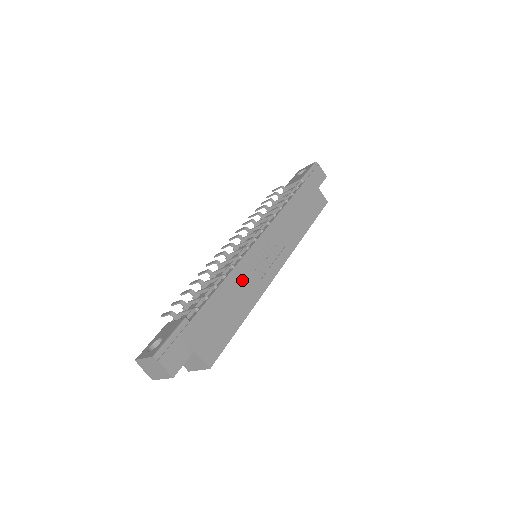
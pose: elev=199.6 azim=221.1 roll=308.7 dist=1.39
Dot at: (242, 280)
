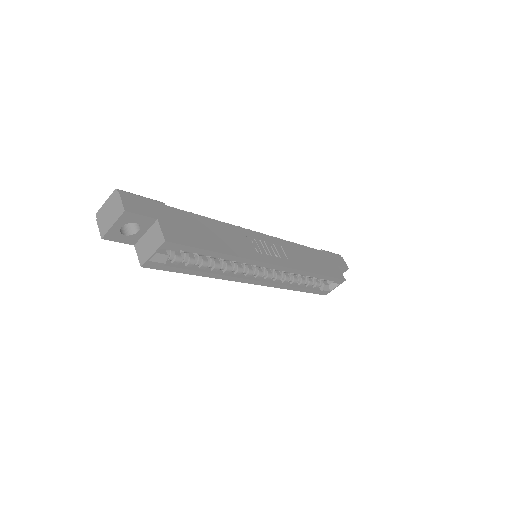
Dot at: (233, 235)
